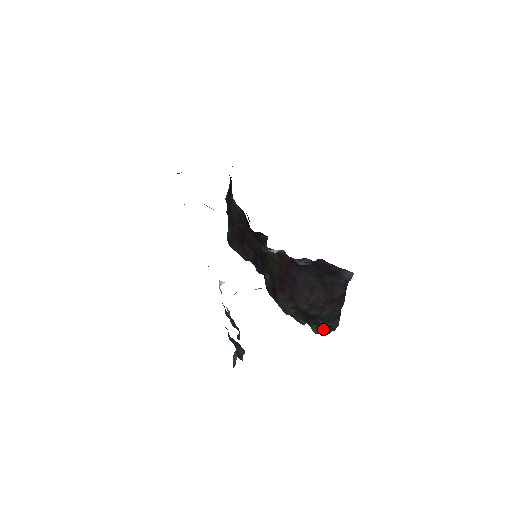
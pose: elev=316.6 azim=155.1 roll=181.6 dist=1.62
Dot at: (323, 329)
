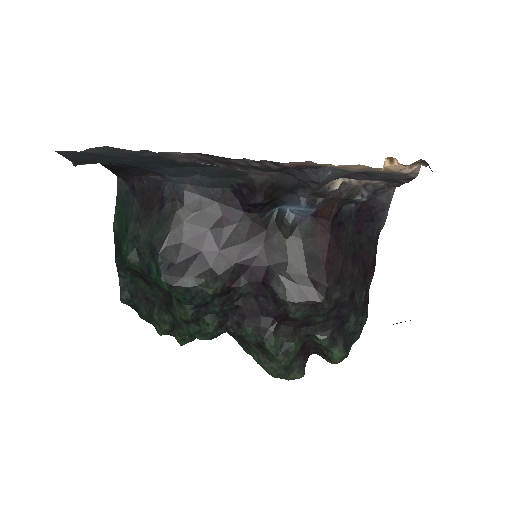
Dot at: (348, 343)
